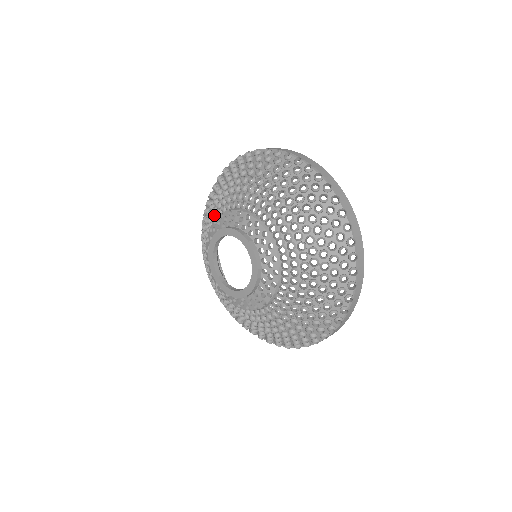
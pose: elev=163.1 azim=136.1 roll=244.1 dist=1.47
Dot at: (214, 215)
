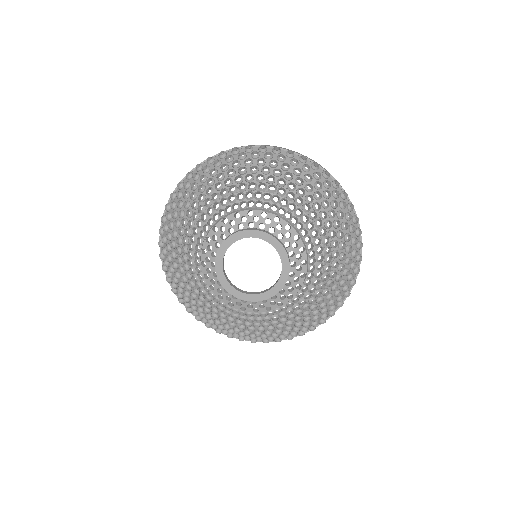
Dot at: (219, 212)
